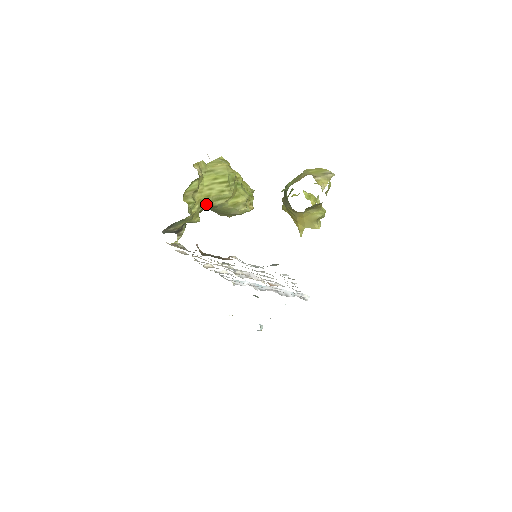
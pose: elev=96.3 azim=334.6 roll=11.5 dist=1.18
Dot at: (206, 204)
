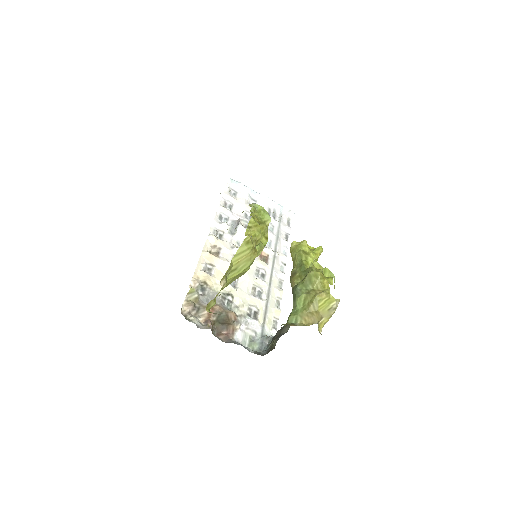
Dot at: occluded
